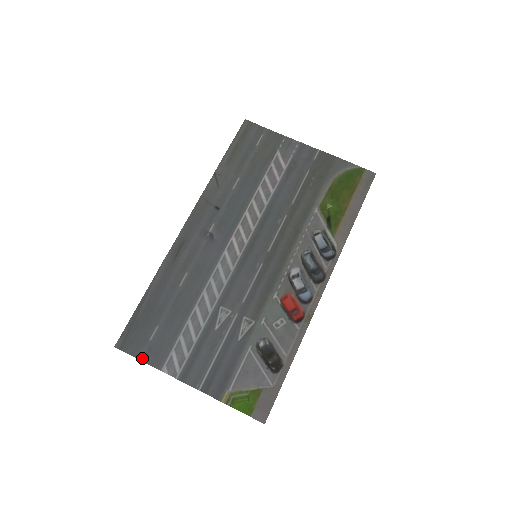
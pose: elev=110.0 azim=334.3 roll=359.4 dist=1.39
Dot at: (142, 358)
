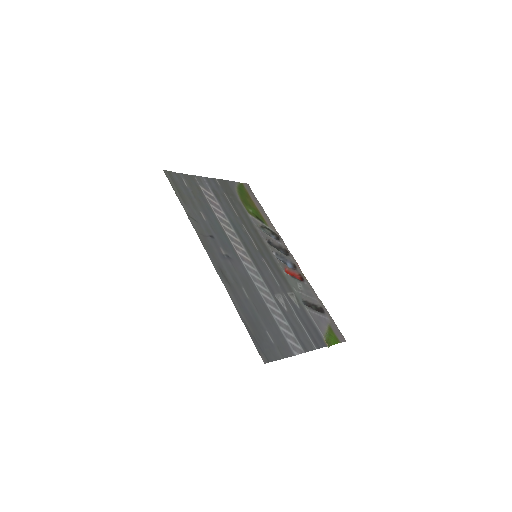
Dot at: (282, 357)
